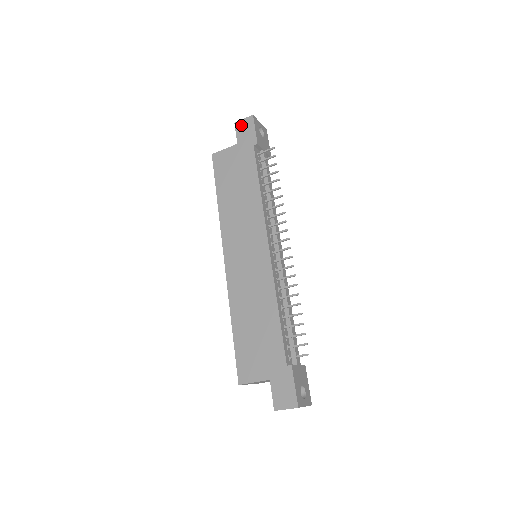
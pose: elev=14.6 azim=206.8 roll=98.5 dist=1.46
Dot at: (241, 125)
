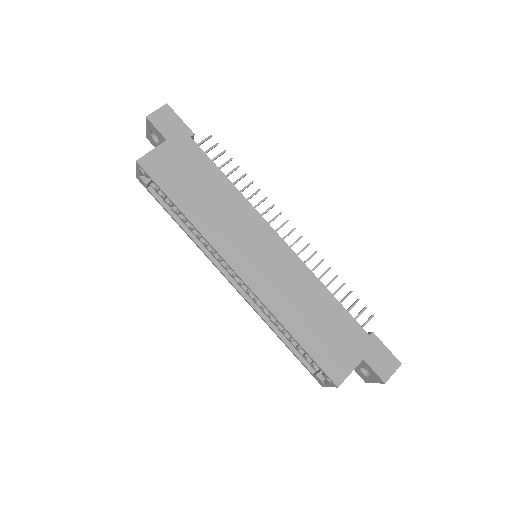
Dot at: (158, 118)
